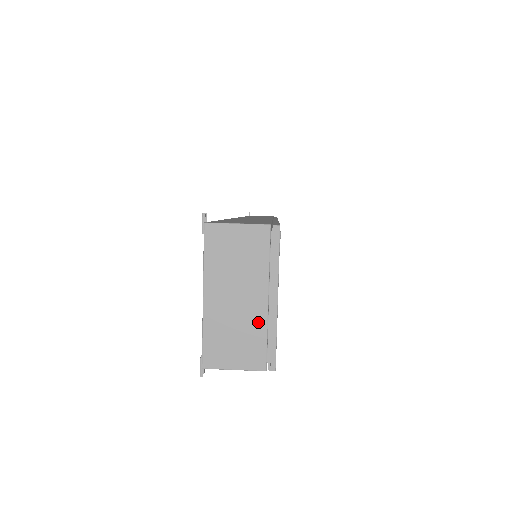
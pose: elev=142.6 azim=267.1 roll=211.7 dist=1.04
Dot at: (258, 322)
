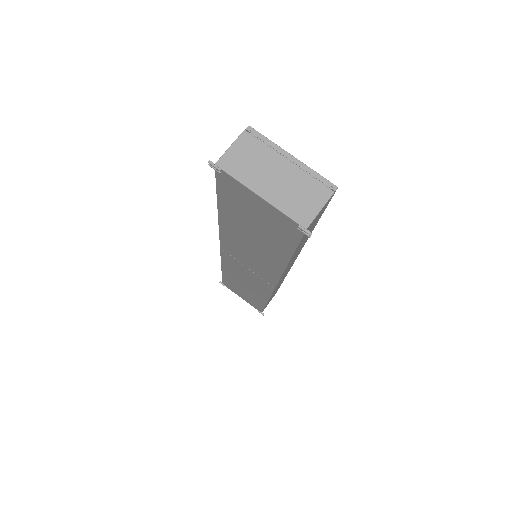
Dot at: (299, 176)
